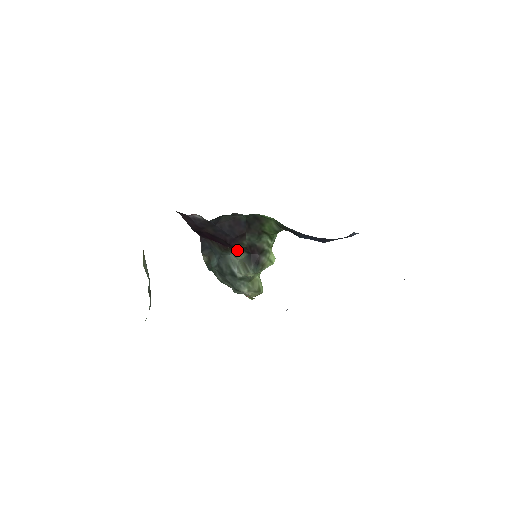
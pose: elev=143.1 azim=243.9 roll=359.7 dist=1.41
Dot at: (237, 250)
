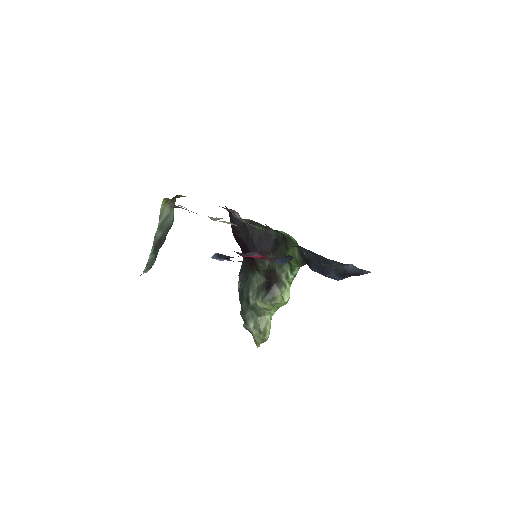
Dot at: (260, 274)
